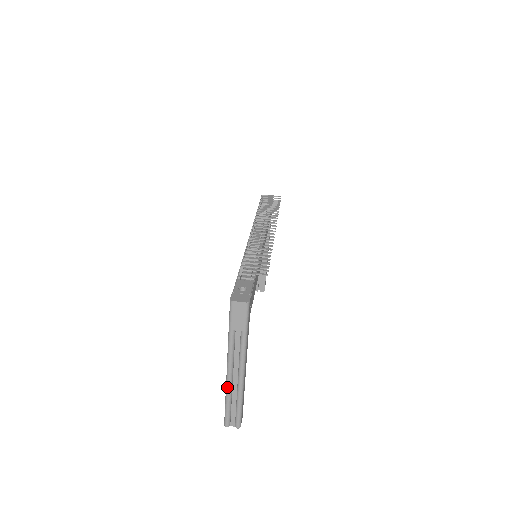
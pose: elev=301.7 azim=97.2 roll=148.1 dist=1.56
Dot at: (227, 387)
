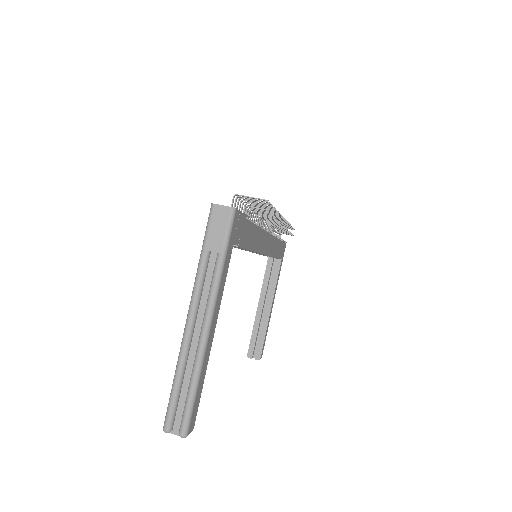
Dot at: (181, 351)
